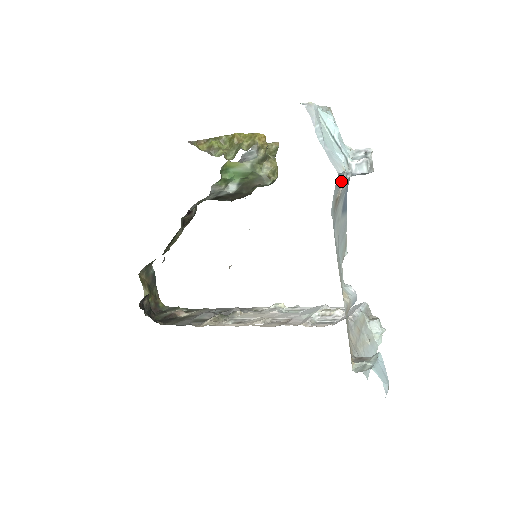
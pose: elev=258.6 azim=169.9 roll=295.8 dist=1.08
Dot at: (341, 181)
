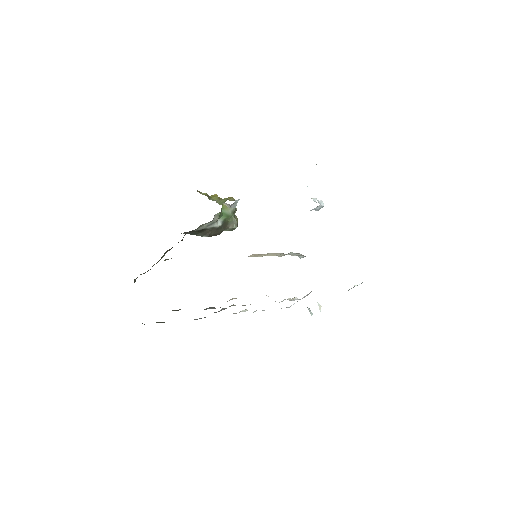
Dot at: occluded
